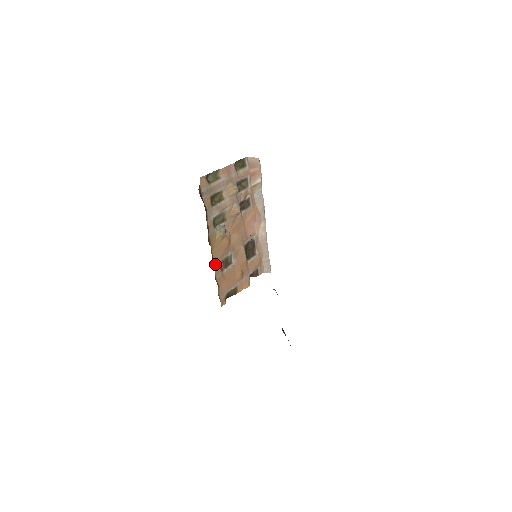
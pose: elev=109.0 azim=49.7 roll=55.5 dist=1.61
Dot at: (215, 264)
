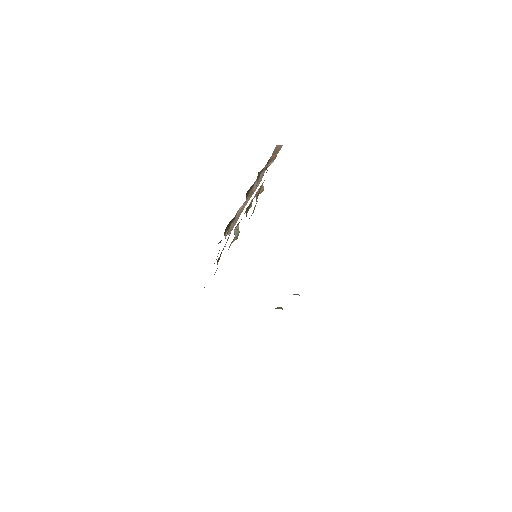
Dot at: occluded
